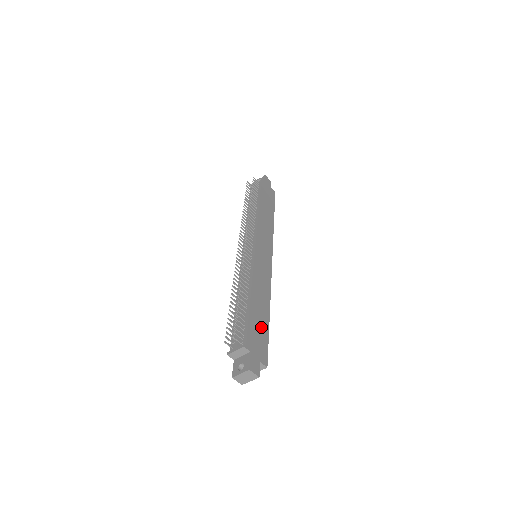
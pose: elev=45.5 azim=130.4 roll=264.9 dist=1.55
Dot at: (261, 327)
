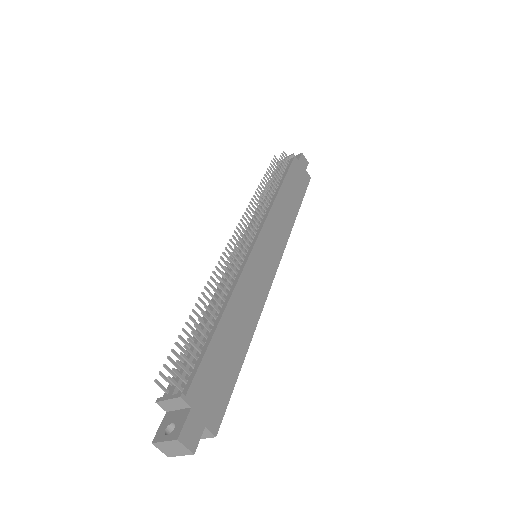
Dot at: (226, 366)
